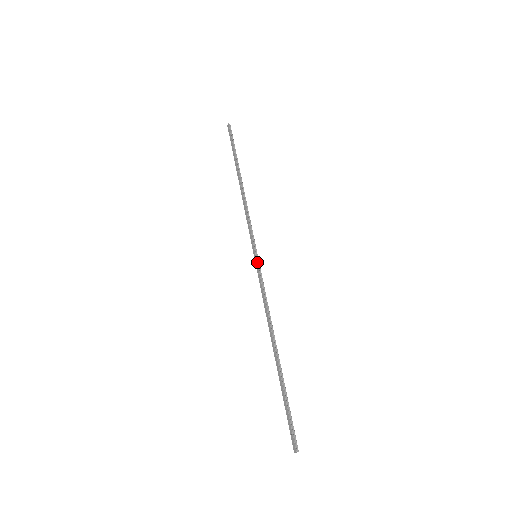
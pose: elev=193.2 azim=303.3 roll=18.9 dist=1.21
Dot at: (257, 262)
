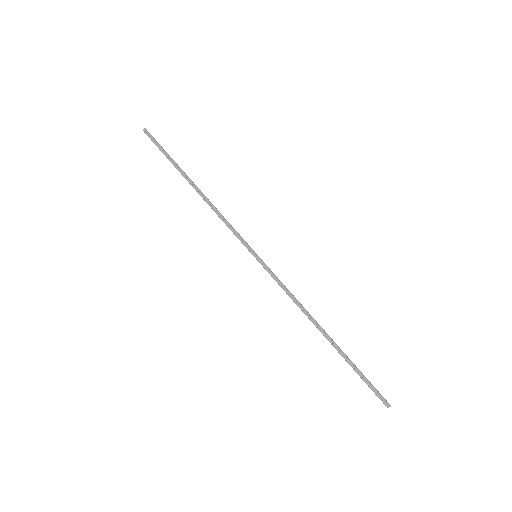
Dot at: (262, 261)
